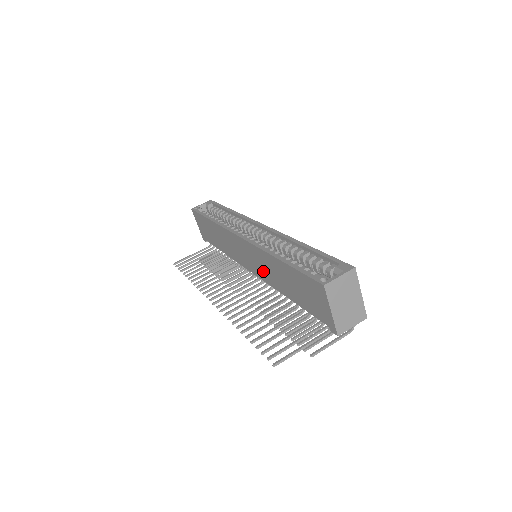
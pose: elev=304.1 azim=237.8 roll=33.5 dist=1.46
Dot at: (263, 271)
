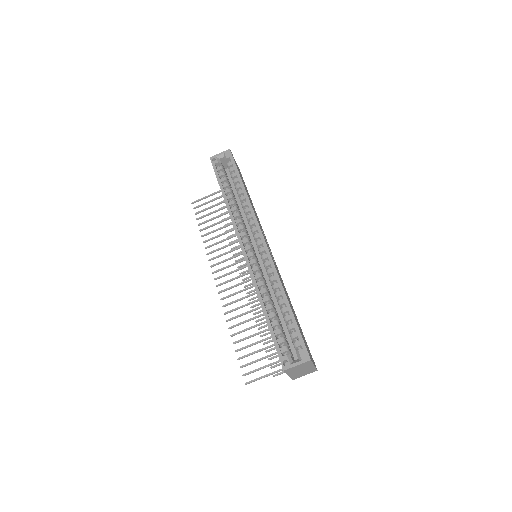
Dot at: occluded
